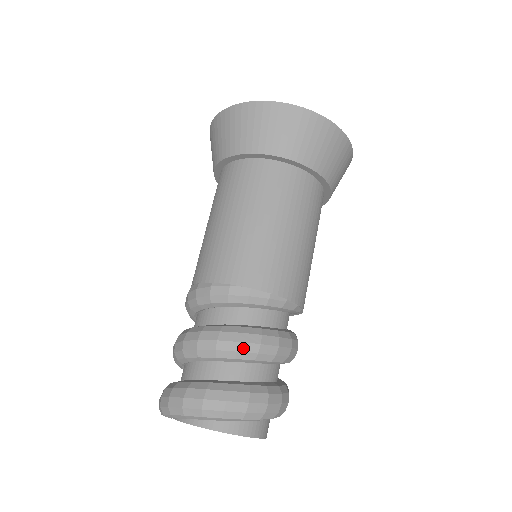
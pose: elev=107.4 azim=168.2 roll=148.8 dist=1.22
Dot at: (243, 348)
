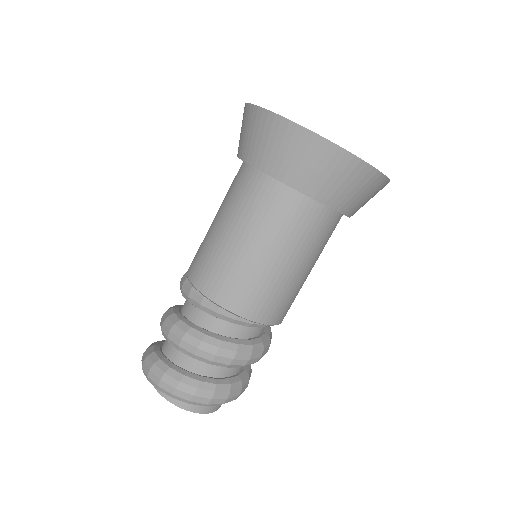
Dot at: (200, 354)
